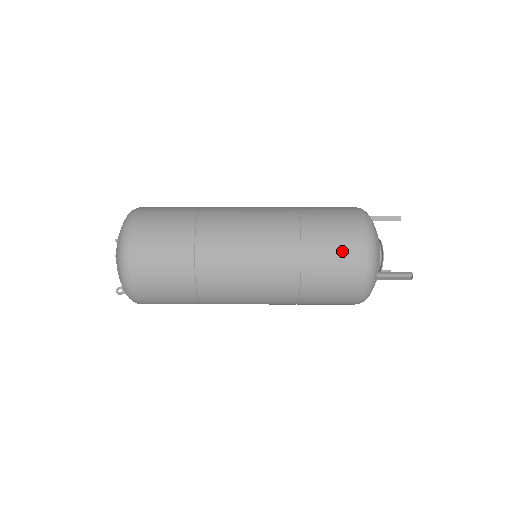
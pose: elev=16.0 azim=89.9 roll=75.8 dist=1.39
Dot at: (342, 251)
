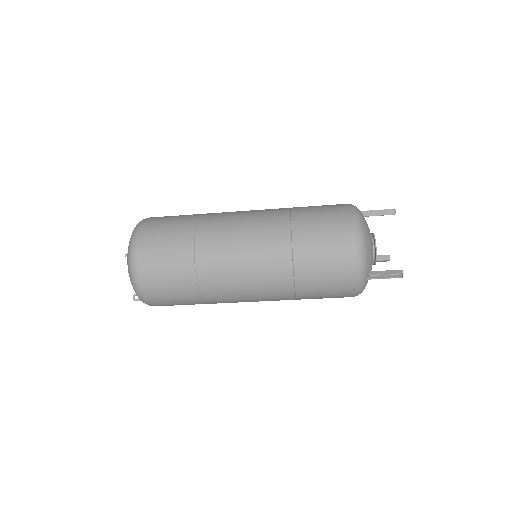
Dot at: (332, 259)
